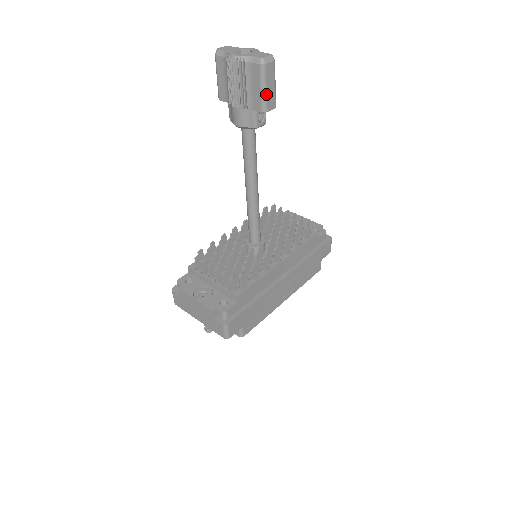
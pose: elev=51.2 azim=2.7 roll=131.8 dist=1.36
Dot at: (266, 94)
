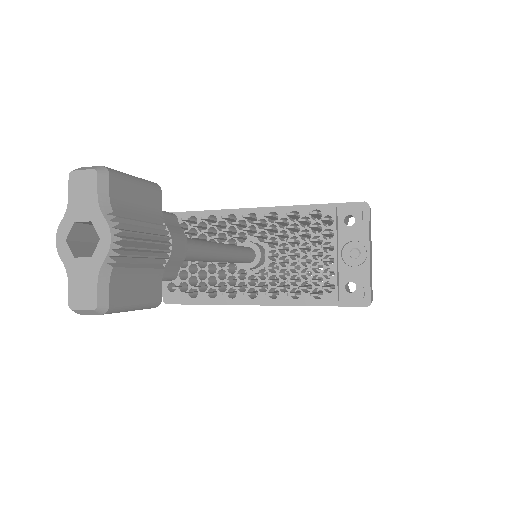
Dot at: occluded
